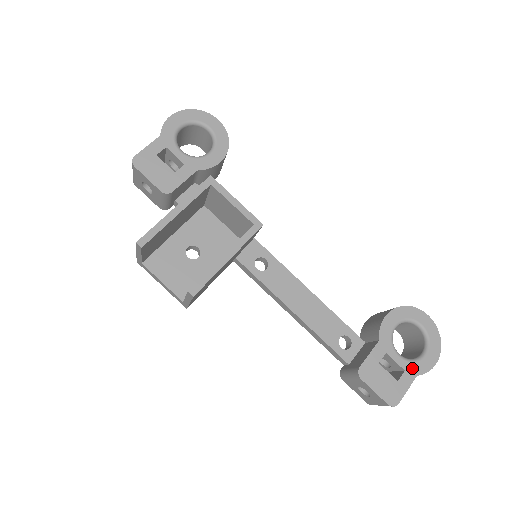
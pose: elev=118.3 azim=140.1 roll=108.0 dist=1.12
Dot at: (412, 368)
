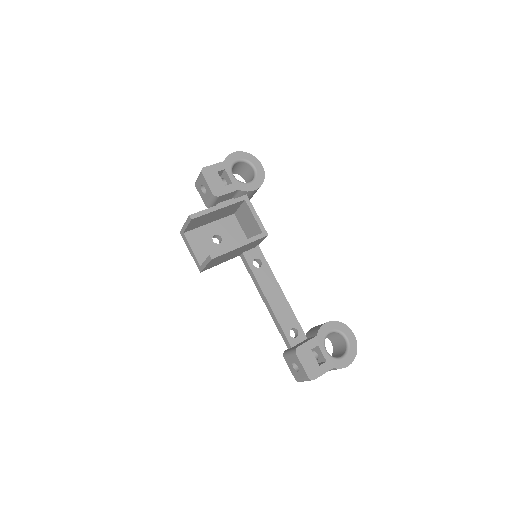
Dot at: (332, 362)
